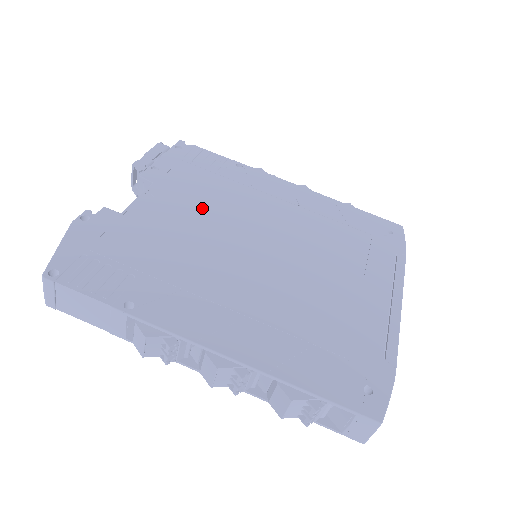
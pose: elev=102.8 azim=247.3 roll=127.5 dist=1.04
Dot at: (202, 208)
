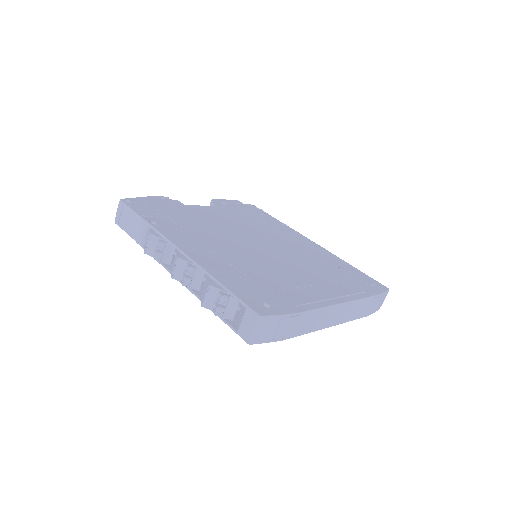
Dot at: (237, 223)
